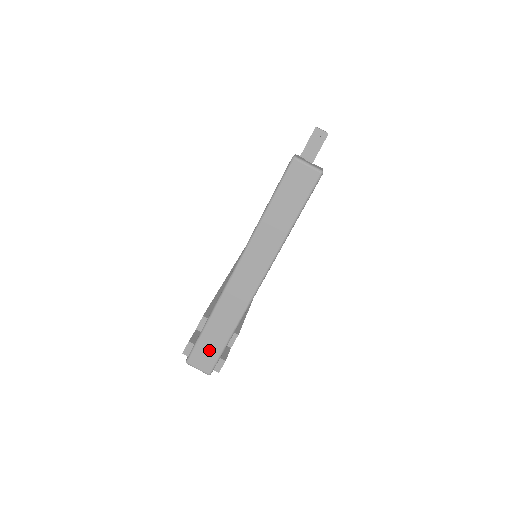
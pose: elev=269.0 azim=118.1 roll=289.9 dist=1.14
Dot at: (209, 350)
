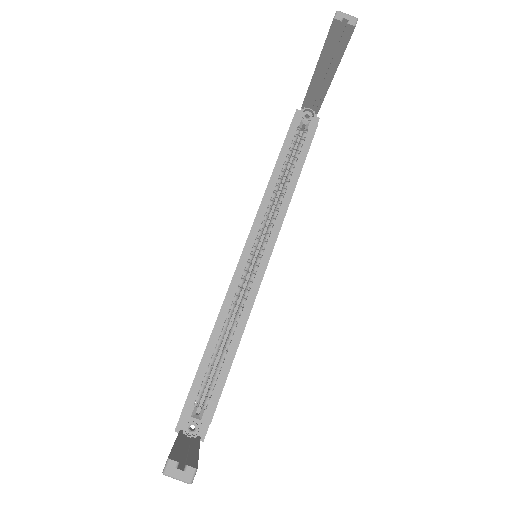
Dot at: occluded
